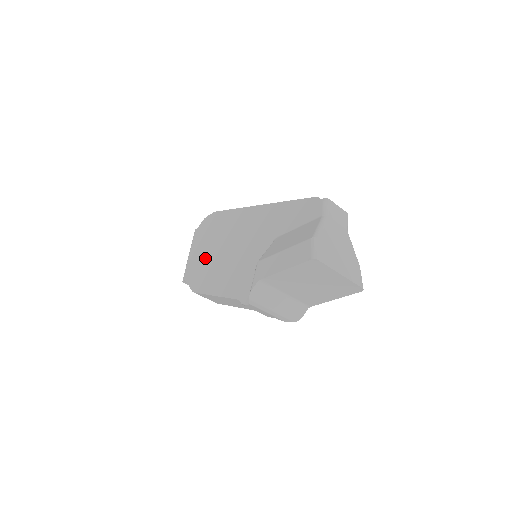
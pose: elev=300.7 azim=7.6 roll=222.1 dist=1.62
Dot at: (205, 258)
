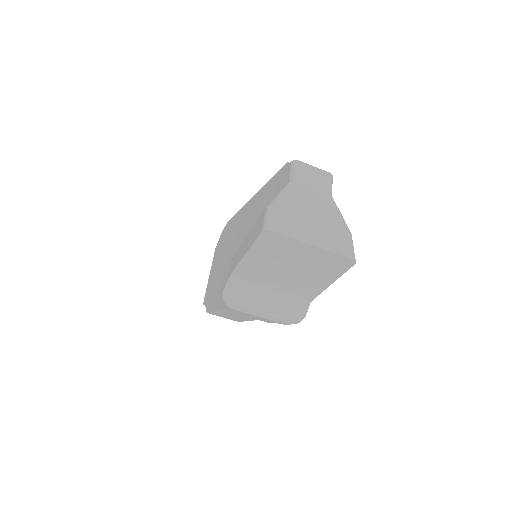
Dot at: (217, 273)
